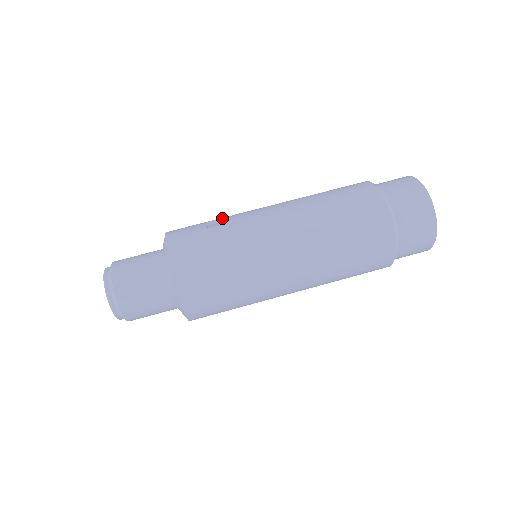
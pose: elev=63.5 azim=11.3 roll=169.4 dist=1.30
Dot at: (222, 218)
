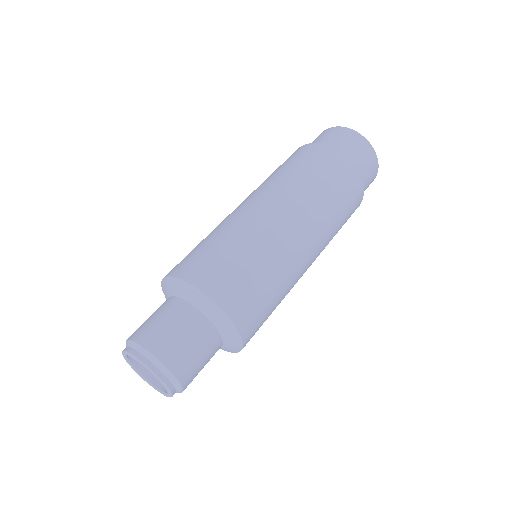
Dot at: occluded
